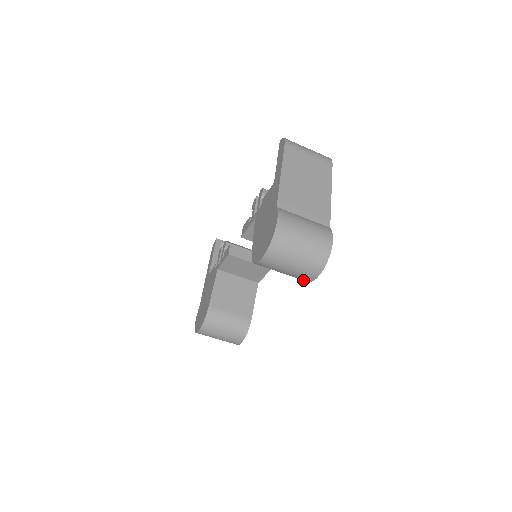
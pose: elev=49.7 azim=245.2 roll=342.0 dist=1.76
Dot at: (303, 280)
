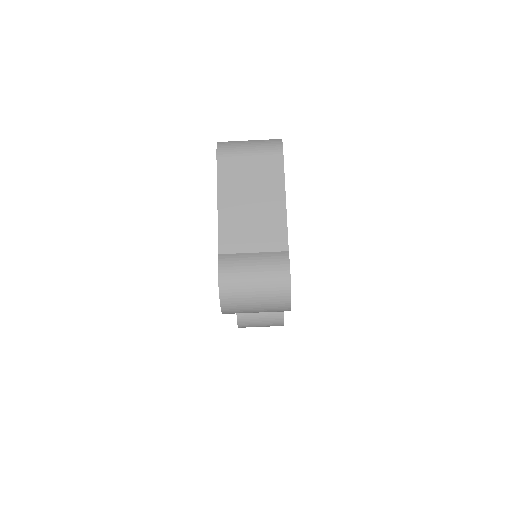
Dot at: occluded
